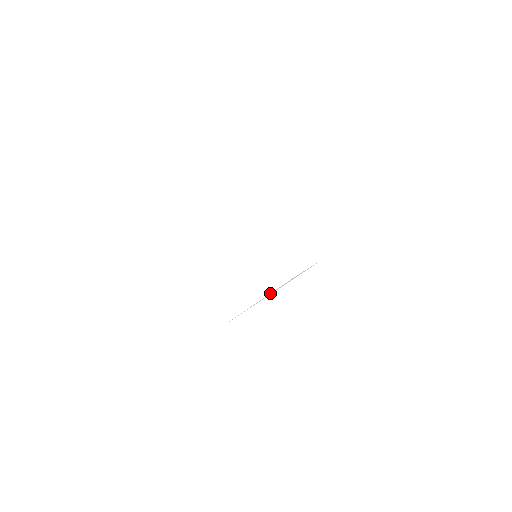
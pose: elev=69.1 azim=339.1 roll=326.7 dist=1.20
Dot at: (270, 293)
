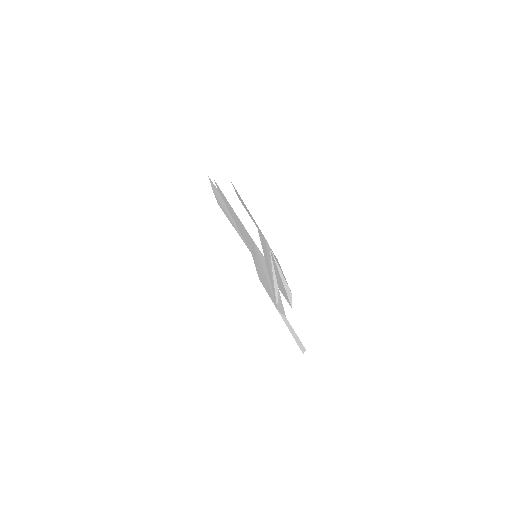
Dot at: (275, 274)
